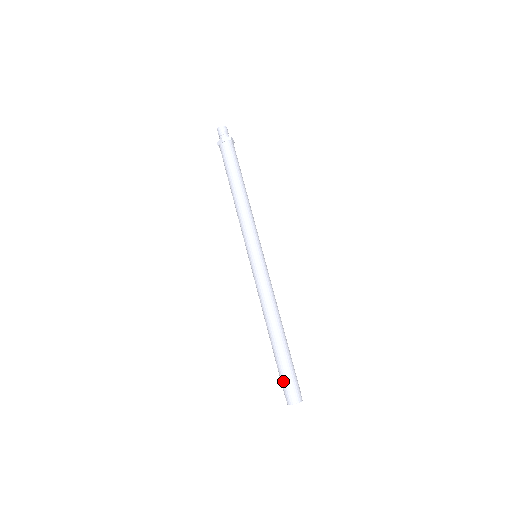
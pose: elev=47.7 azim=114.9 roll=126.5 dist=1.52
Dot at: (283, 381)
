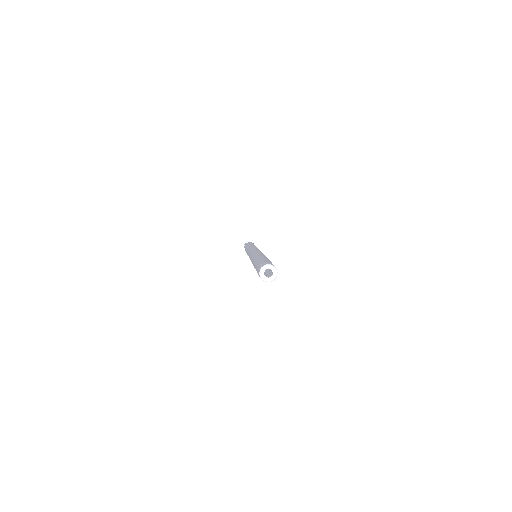
Dot at: (259, 263)
